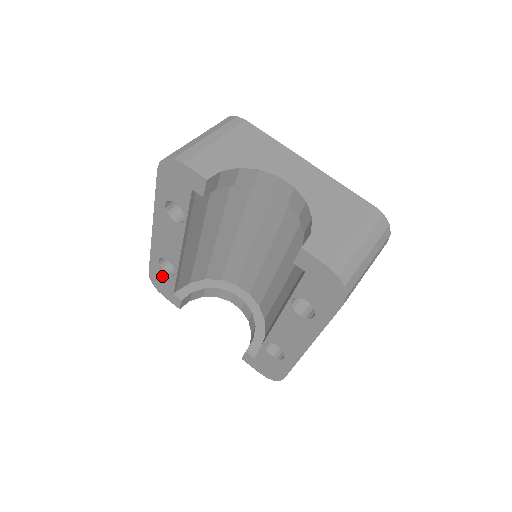
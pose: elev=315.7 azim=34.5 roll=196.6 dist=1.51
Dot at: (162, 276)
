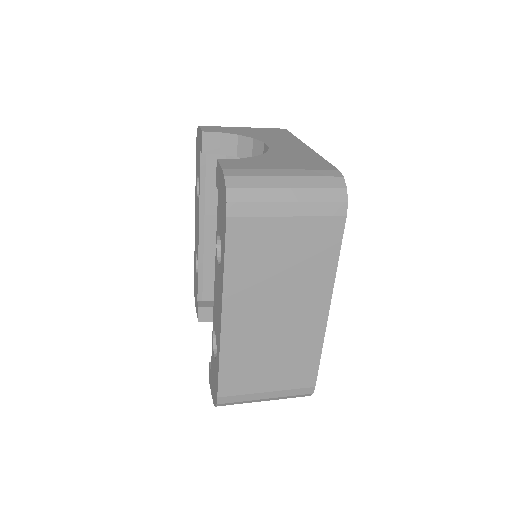
Dot at: occluded
